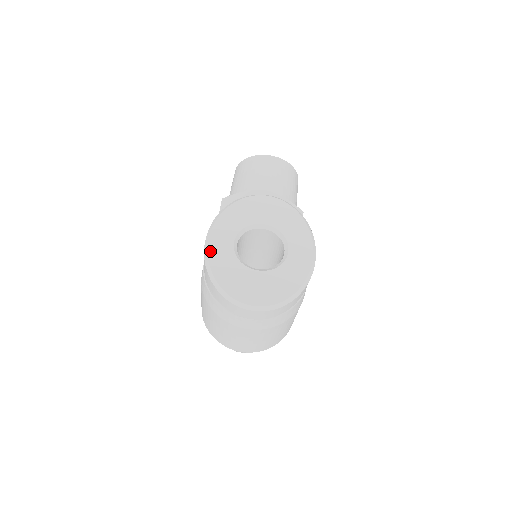
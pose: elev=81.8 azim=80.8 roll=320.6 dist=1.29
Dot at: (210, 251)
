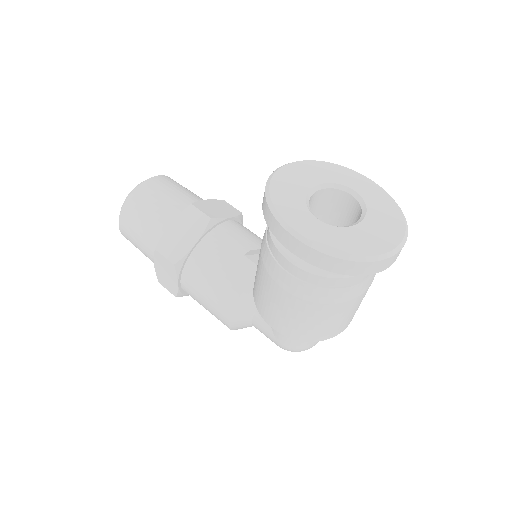
Dot at: (318, 242)
